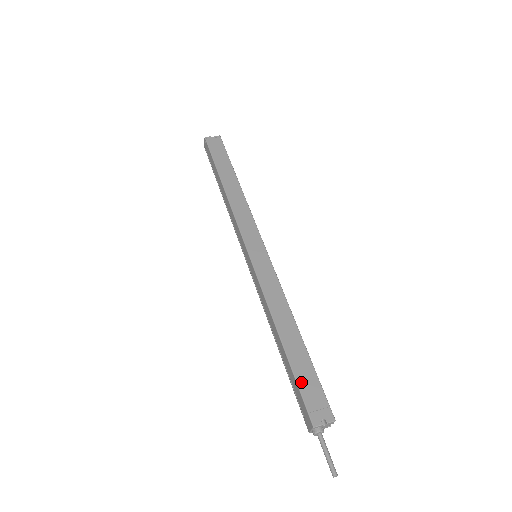
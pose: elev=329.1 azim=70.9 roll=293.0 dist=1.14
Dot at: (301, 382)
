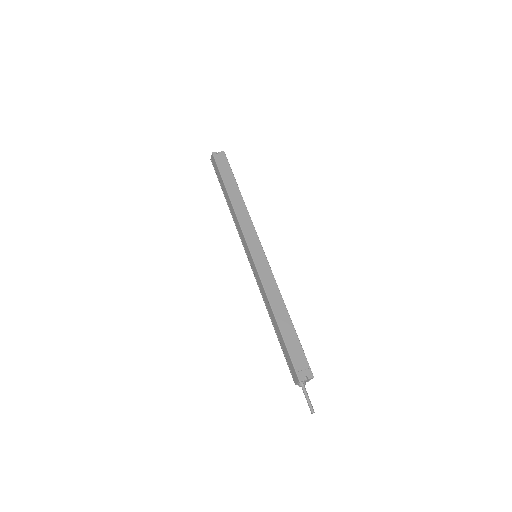
Dot at: (291, 351)
